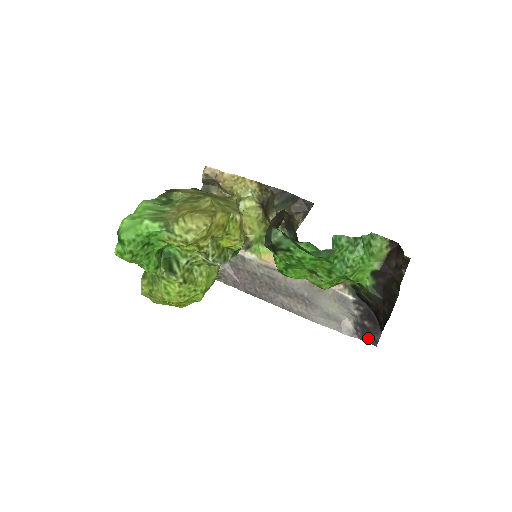
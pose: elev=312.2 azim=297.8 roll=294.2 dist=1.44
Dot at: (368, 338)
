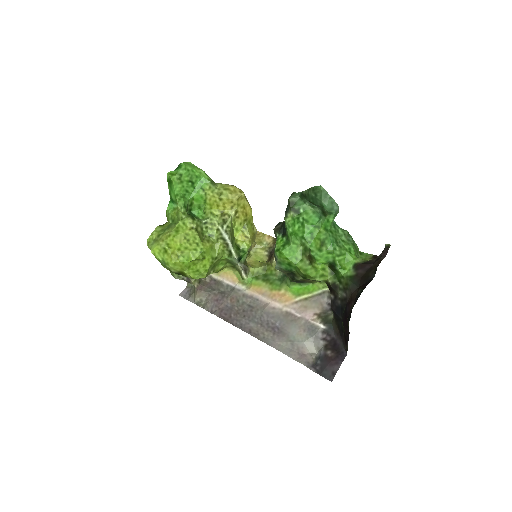
Dot at: (326, 371)
